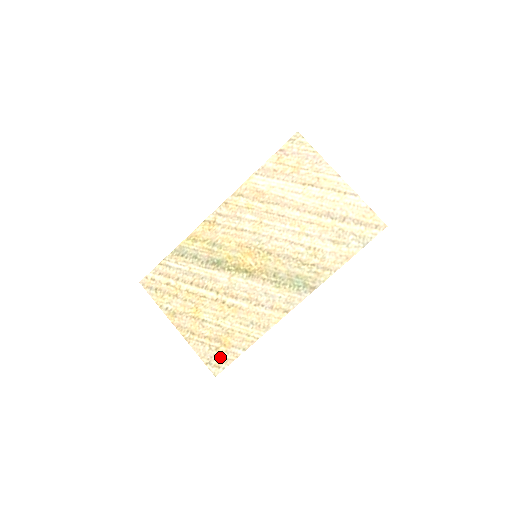
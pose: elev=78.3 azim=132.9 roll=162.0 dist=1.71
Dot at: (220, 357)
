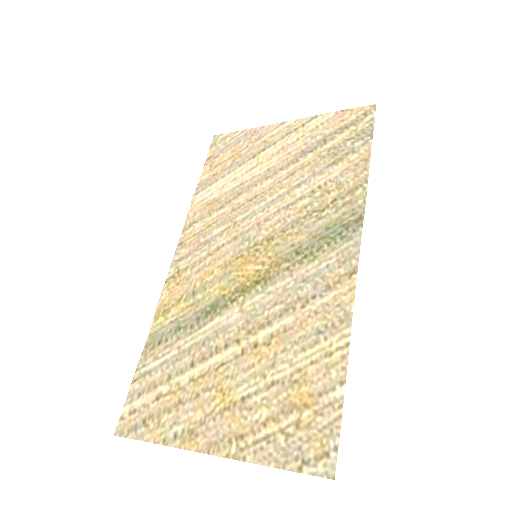
Dot at: (314, 433)
